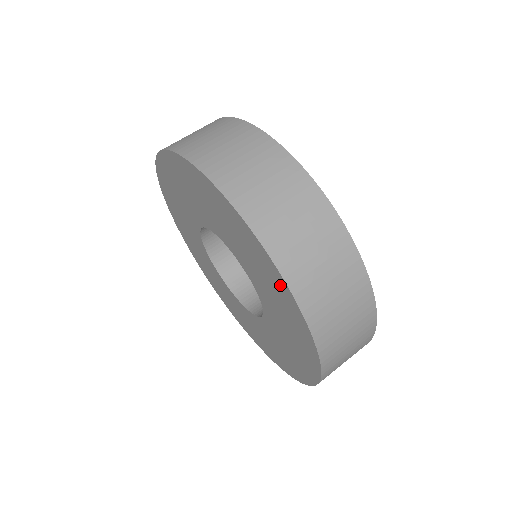
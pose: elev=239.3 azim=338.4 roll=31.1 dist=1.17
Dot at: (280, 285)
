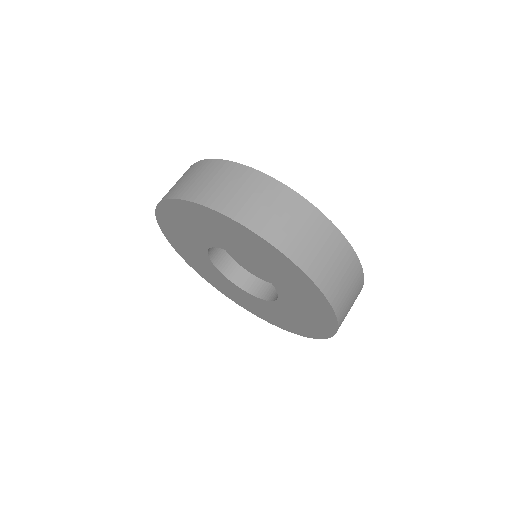
Dot at: (325, 311)
